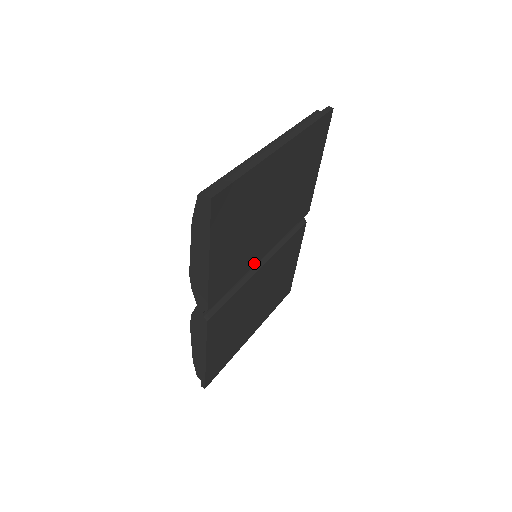
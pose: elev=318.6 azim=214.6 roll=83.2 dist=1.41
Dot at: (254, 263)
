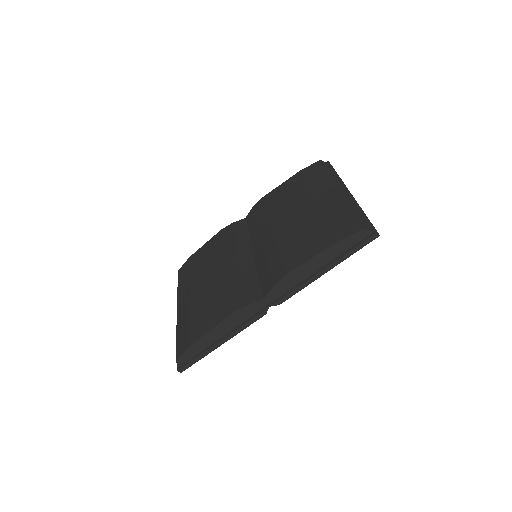
Dot at: occluded
